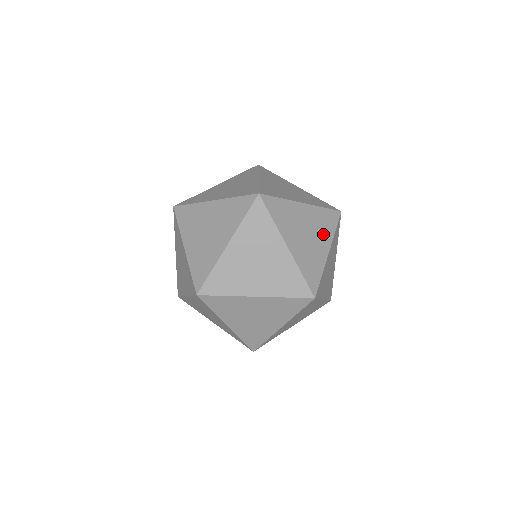
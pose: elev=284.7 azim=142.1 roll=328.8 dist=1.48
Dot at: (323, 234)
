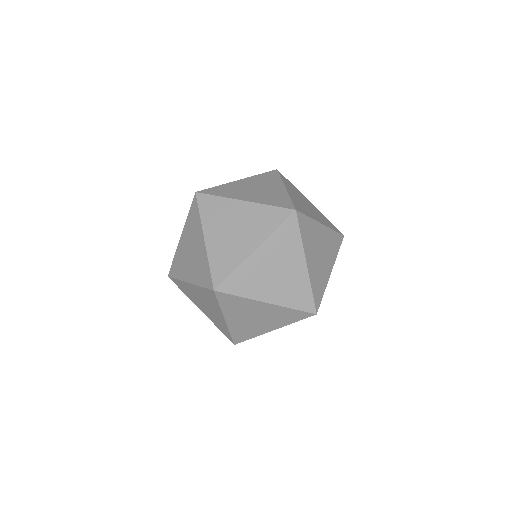
Dot at: (291, 255)
